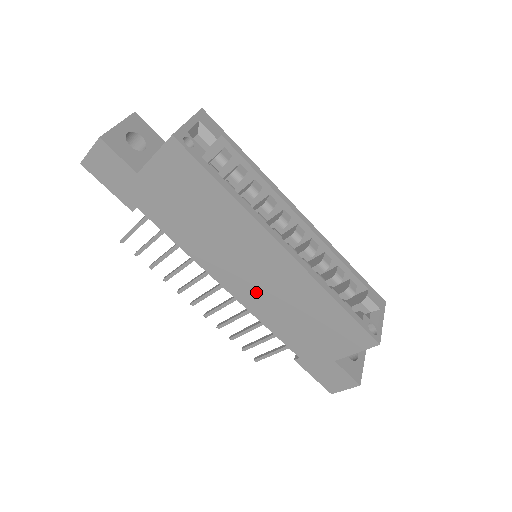
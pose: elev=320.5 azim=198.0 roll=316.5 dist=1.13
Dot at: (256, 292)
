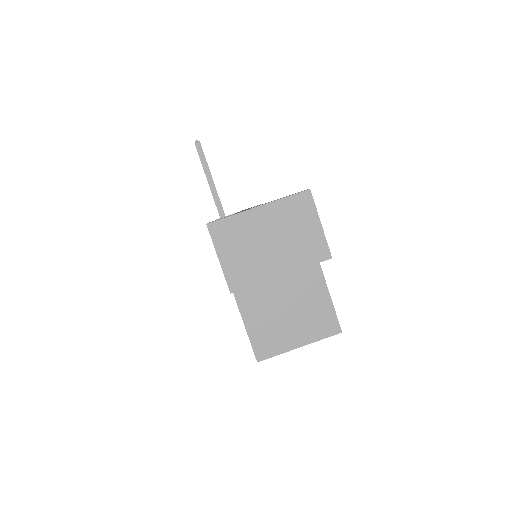
Dot at: occluded
